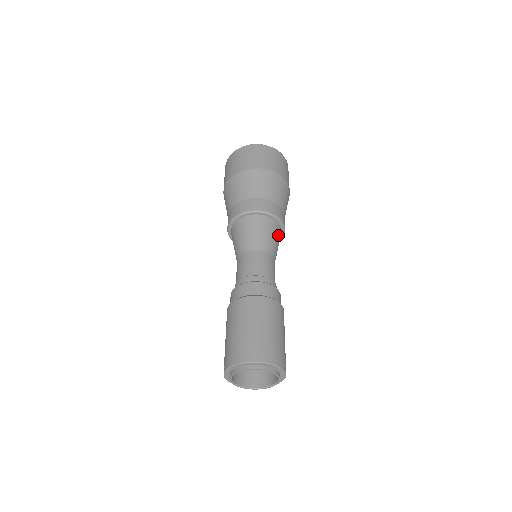
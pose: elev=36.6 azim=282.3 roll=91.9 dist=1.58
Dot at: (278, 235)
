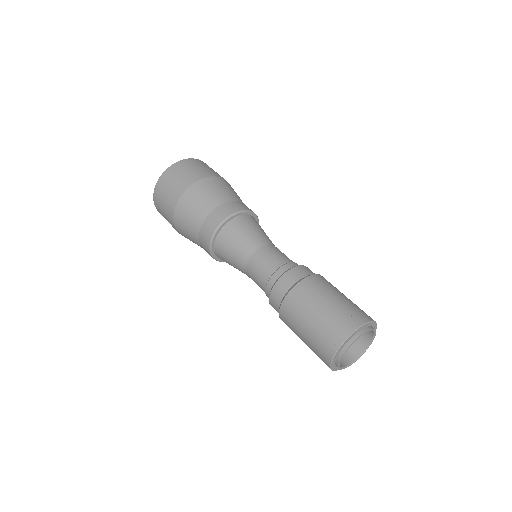
Dot at: (252, 223)
